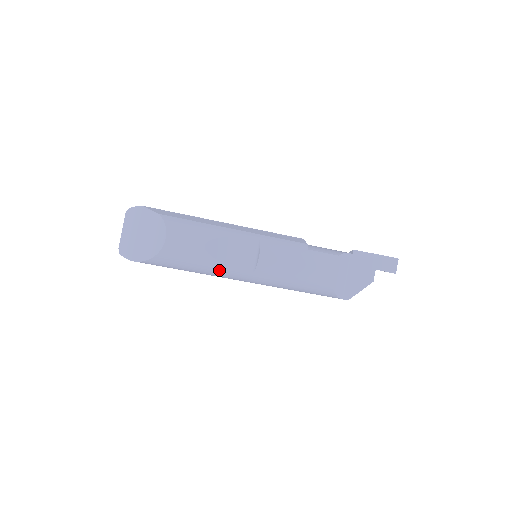
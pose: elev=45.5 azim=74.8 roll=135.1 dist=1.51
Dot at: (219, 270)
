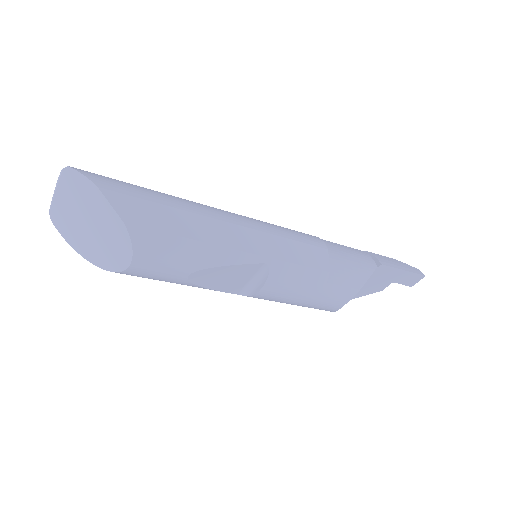
Dot at: occluded
